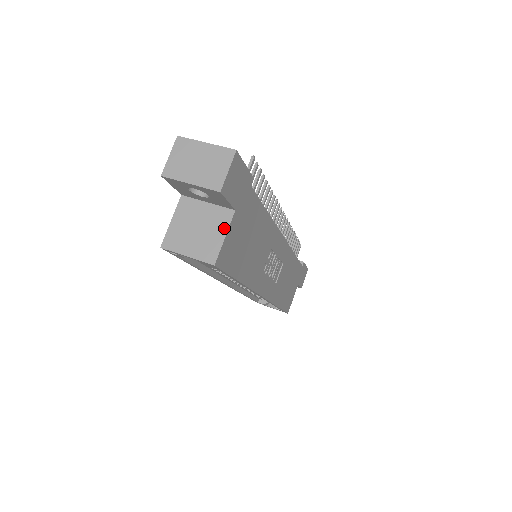
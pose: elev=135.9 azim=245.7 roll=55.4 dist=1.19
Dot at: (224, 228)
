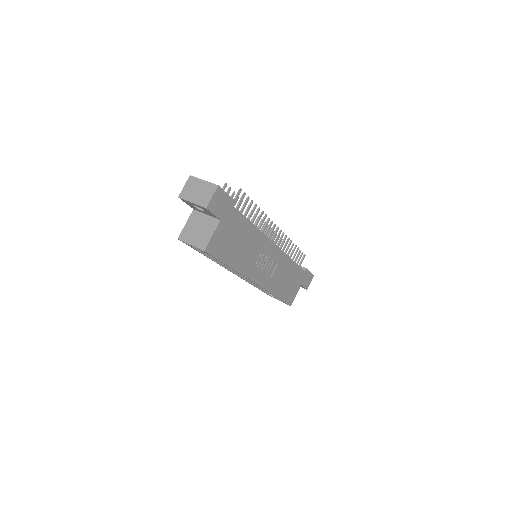
Dot at: (213, 230)
